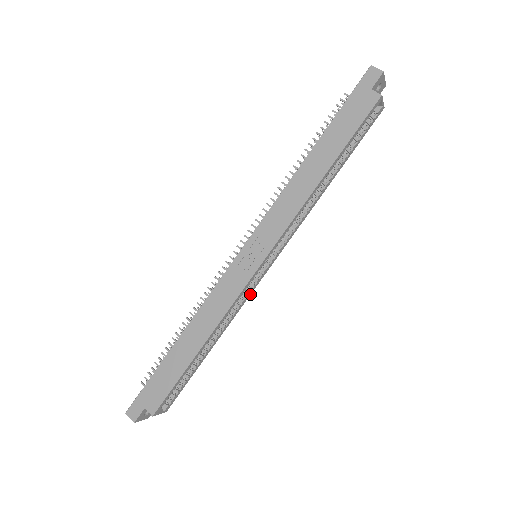
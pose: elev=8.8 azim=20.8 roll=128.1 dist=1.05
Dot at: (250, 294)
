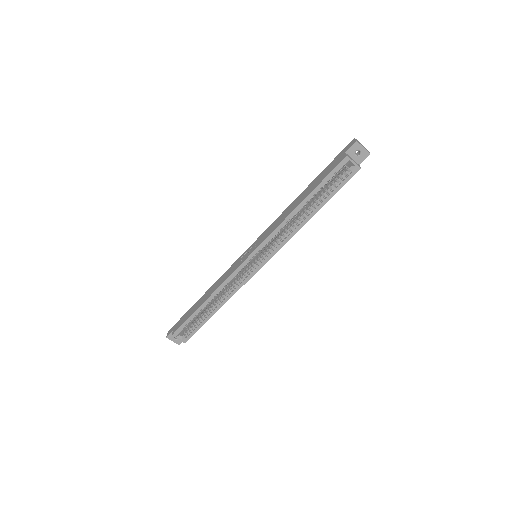
Dot at: (246, 282)
